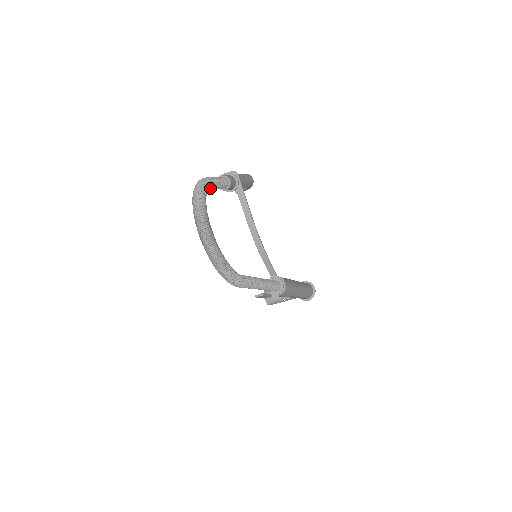
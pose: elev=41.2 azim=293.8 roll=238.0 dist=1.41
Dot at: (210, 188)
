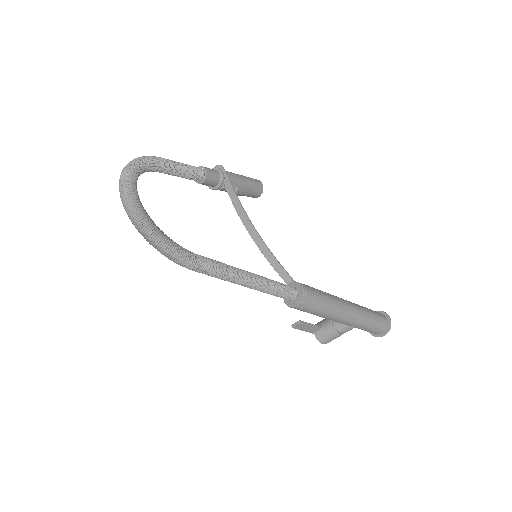
Dot at: (161, 167)
